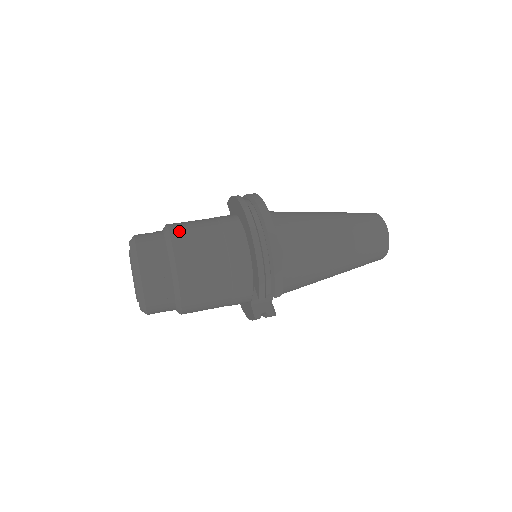
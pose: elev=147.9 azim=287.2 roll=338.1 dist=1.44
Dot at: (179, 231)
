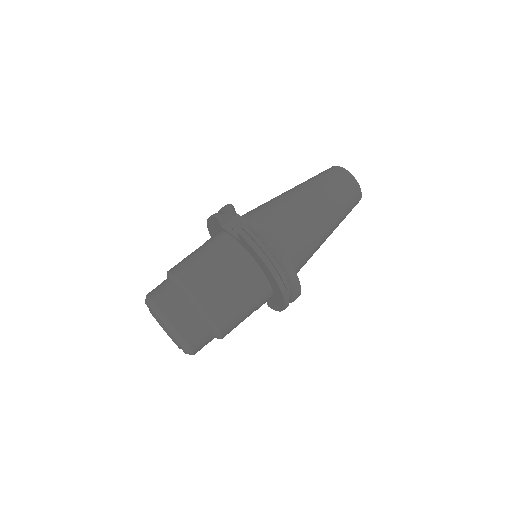
Dot at: (221, 316)
